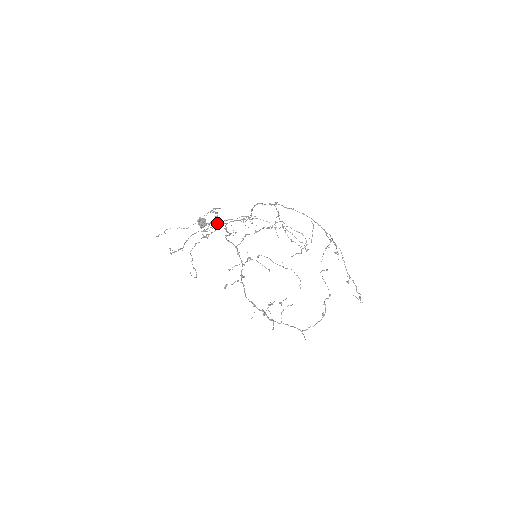
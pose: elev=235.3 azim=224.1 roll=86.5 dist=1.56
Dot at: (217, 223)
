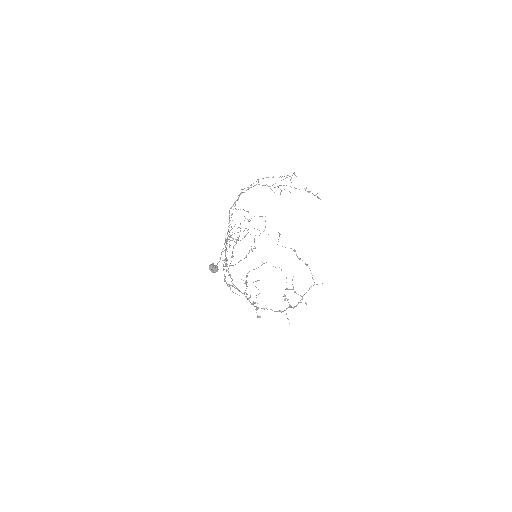
Dot at: (218, 262)
